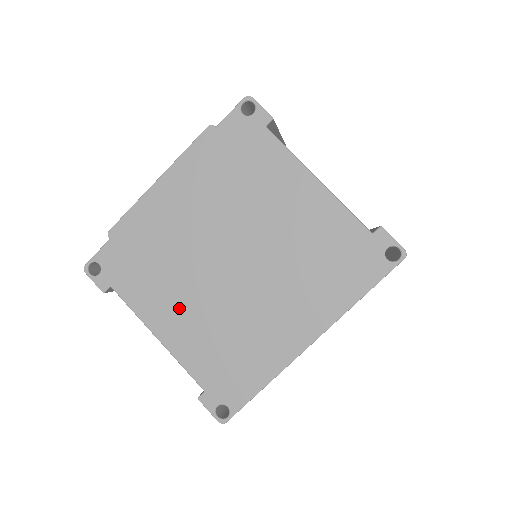
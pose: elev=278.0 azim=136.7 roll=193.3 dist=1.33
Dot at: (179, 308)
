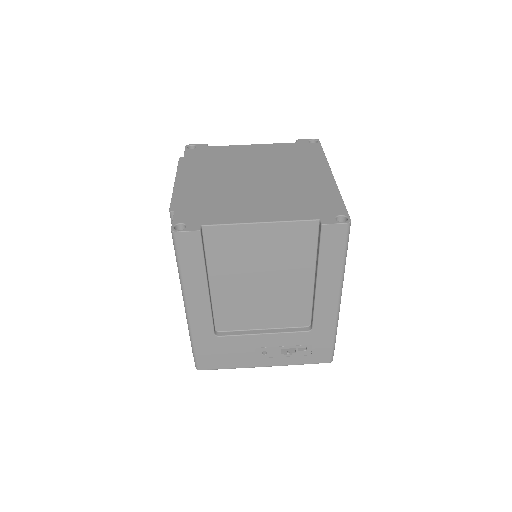
Dot at: (254, 206)
